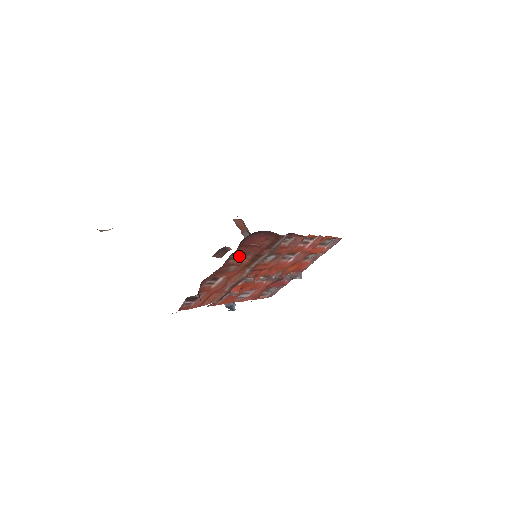
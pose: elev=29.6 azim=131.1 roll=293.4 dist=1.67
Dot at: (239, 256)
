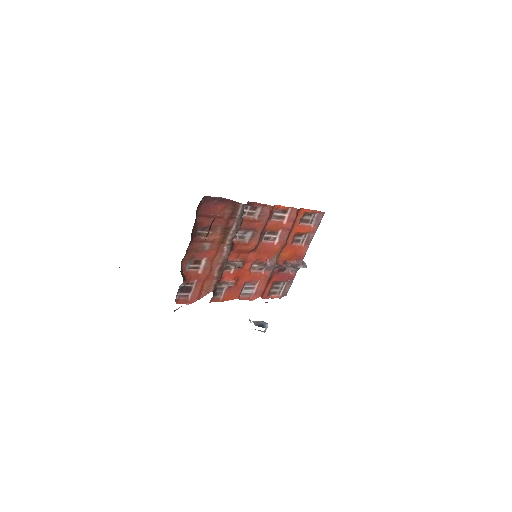
Dot at: occluded
